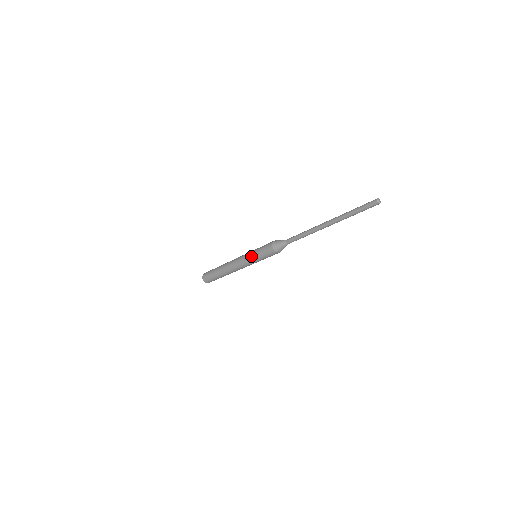
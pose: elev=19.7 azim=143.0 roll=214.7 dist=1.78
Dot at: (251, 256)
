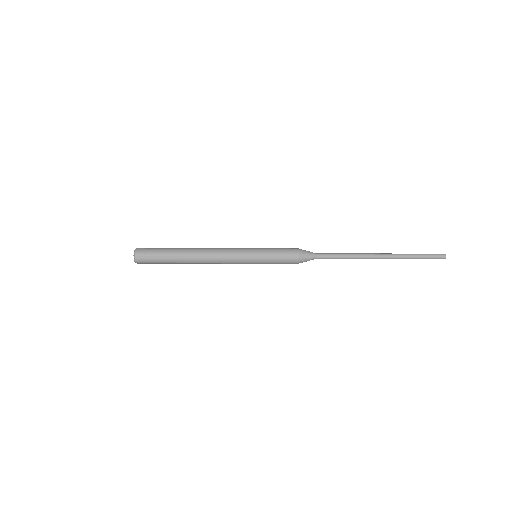
Dot at: (256, 249)
